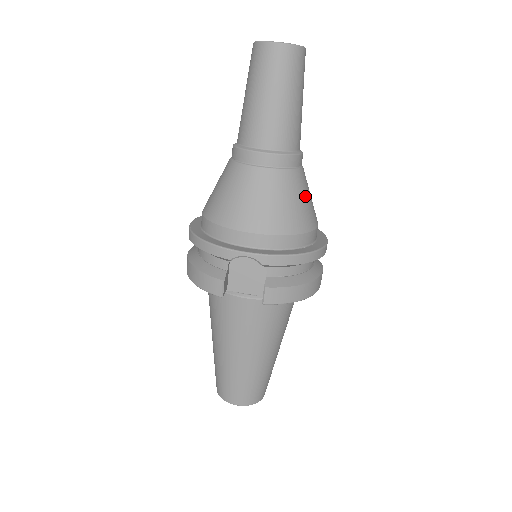
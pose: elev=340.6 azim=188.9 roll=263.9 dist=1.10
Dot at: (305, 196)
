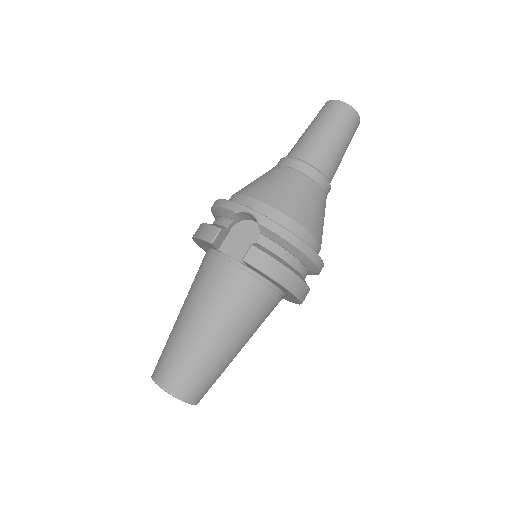
Dot at: (319, 209)
